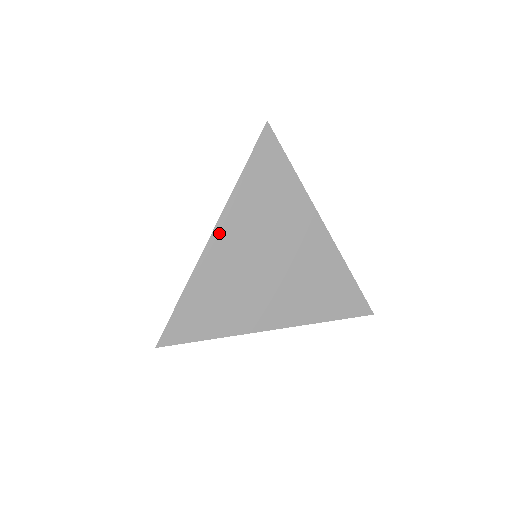
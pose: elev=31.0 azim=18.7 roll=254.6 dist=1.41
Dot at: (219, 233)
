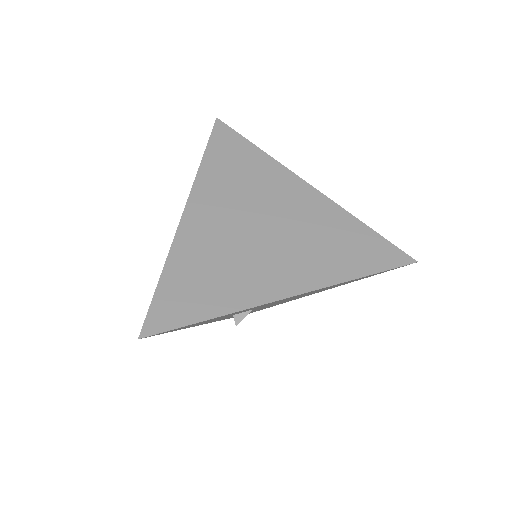
Dot at: (192, 208)
